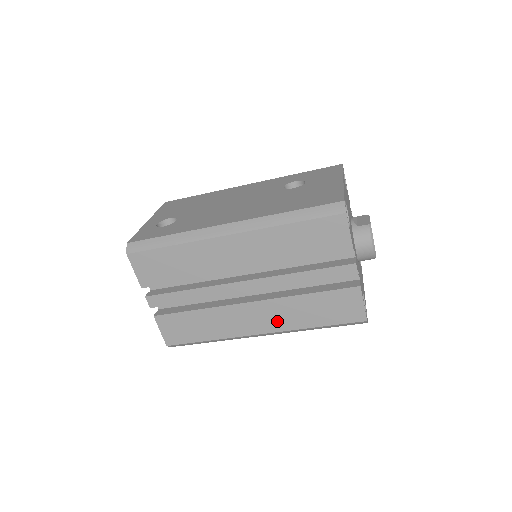
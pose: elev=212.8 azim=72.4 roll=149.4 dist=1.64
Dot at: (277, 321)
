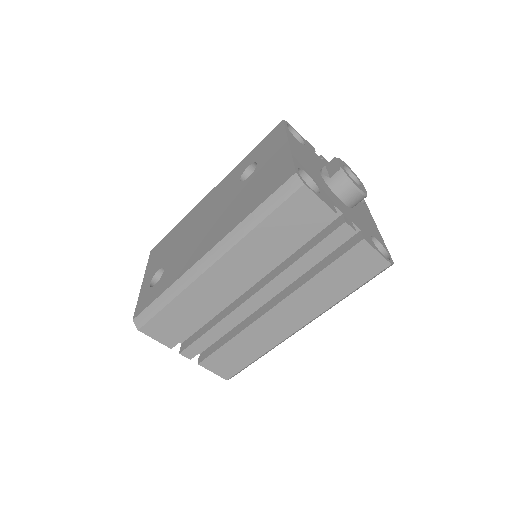
Dot at: (307, 310)
